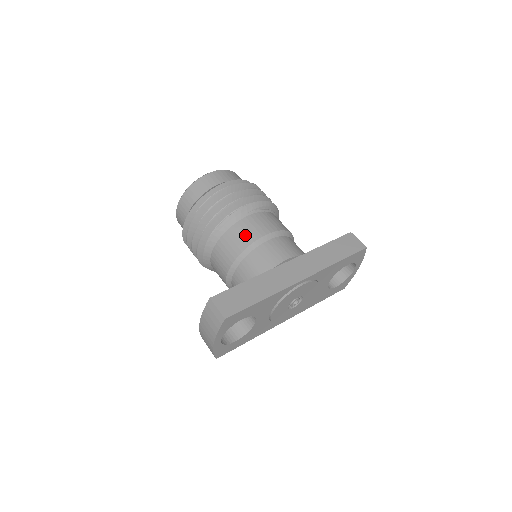
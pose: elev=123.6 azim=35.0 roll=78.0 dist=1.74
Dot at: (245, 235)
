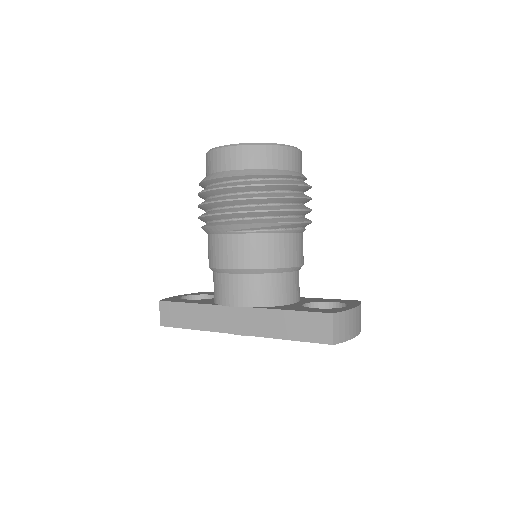
Dot at: (214, 255)
